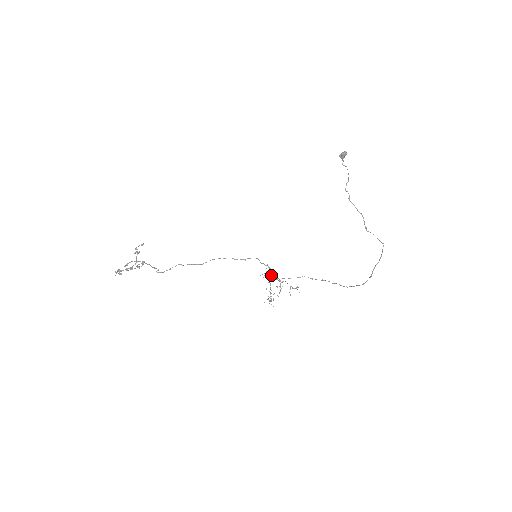
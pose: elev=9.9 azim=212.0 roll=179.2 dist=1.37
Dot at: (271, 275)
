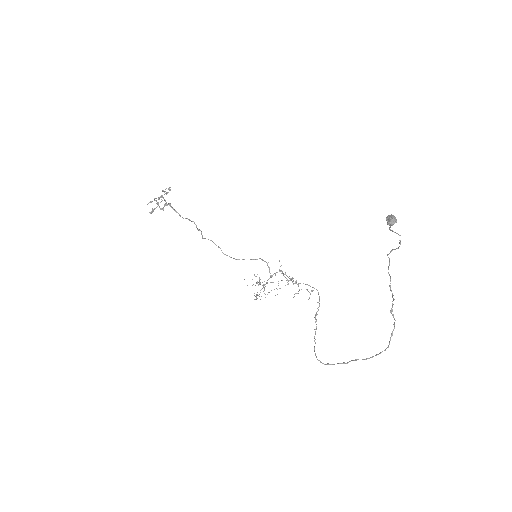
Dot at: (269, 278)
